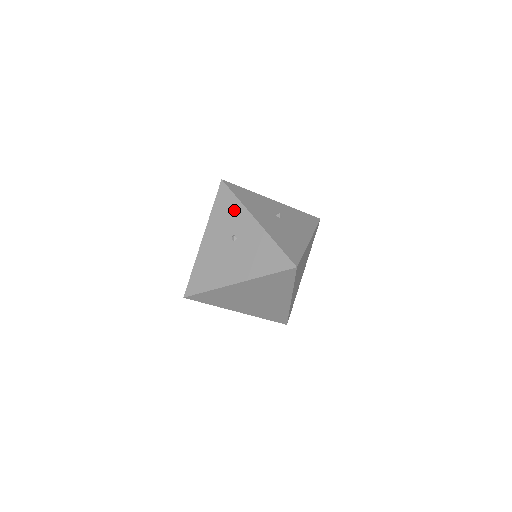
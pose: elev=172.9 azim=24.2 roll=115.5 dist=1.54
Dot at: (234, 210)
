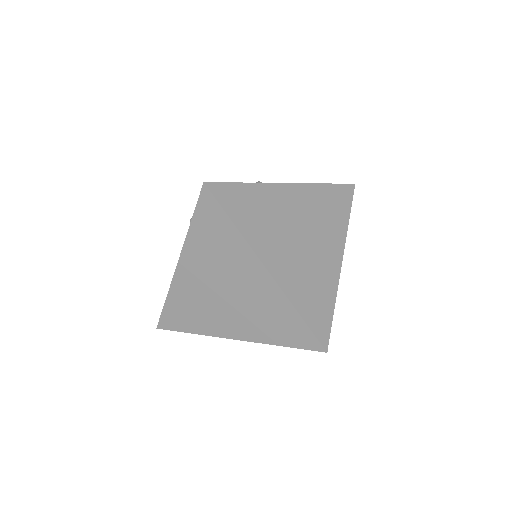
Dot at: occluded
